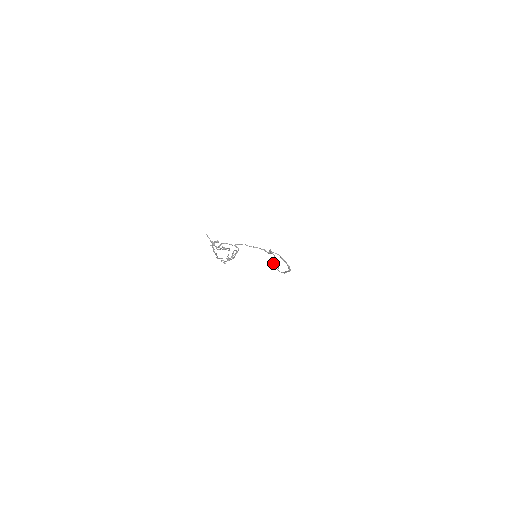
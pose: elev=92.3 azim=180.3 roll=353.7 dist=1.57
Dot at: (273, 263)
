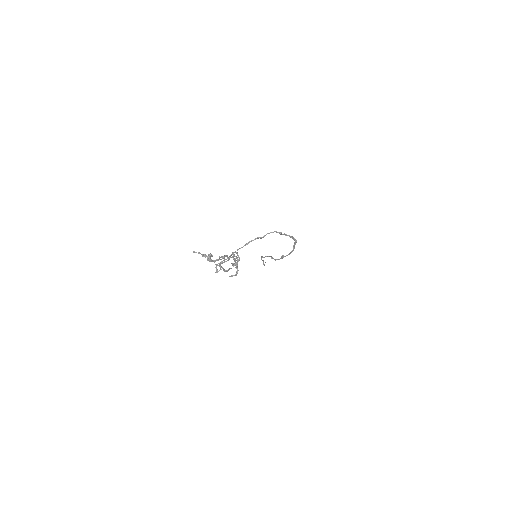
Dot at: (275, 260)
